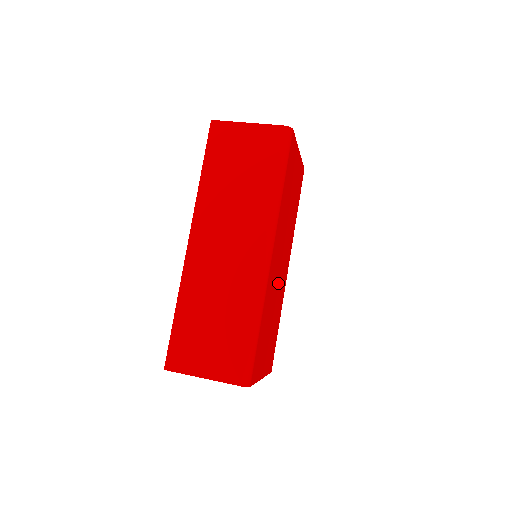
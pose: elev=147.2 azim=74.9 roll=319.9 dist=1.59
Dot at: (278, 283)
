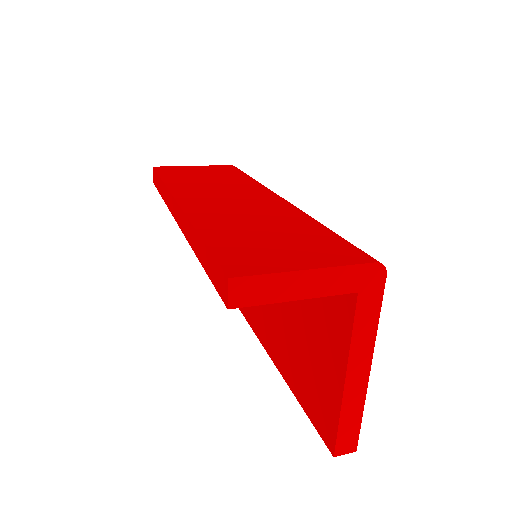
Dot at: occluded
